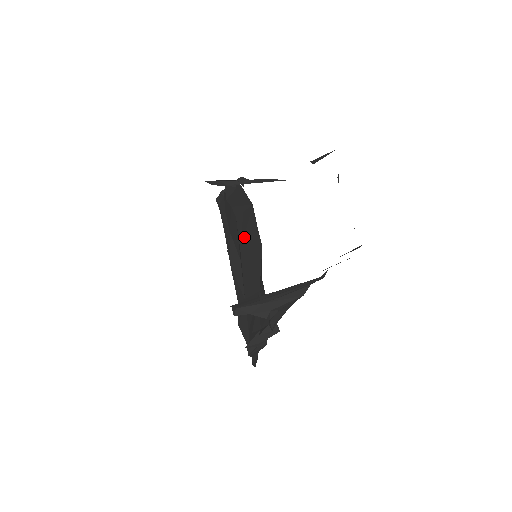
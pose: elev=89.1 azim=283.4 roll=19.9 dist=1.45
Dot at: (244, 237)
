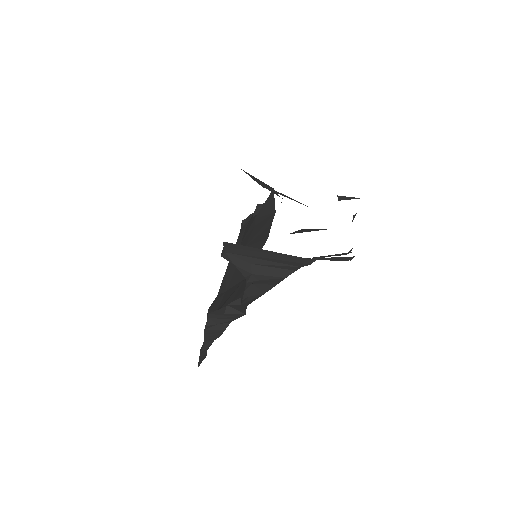
Dot at: (255, 236)
